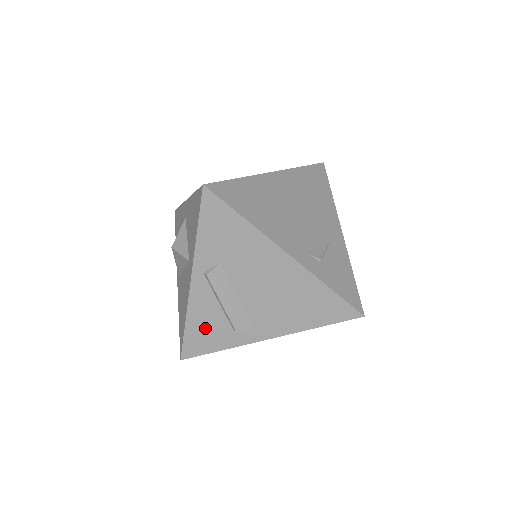
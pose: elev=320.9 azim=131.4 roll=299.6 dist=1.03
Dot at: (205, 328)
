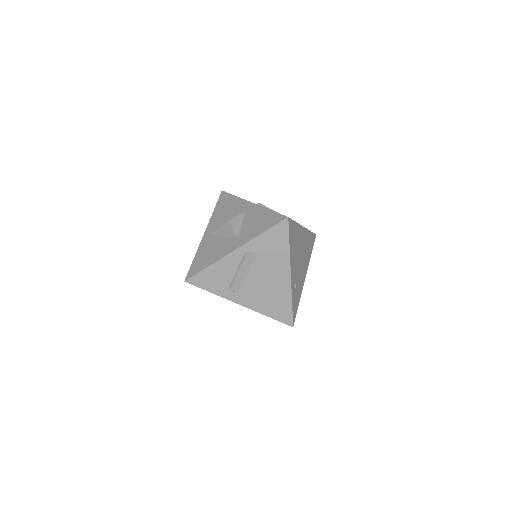
Dot at: (216, 276)
